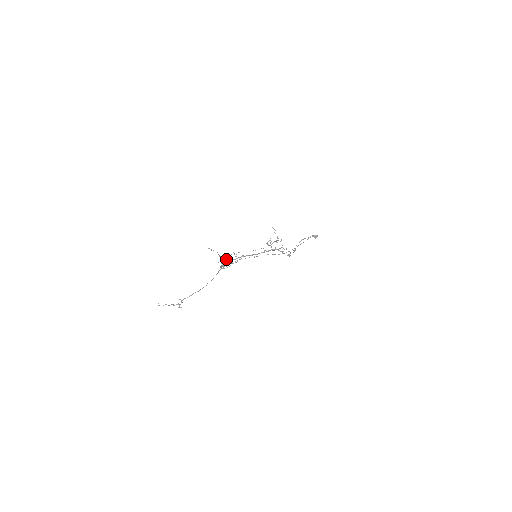
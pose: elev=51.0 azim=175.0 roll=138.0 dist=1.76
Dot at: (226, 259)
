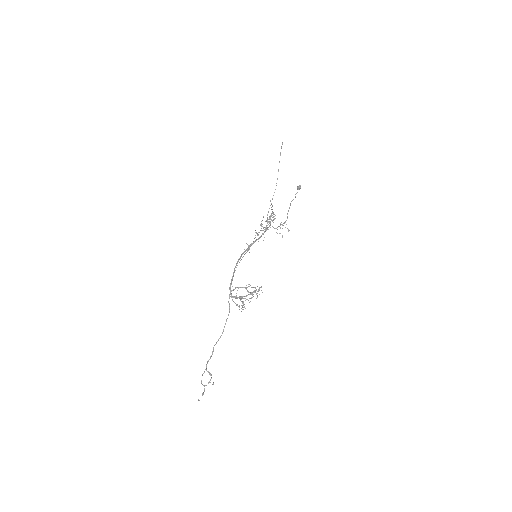
Dot at: (245, 298)
